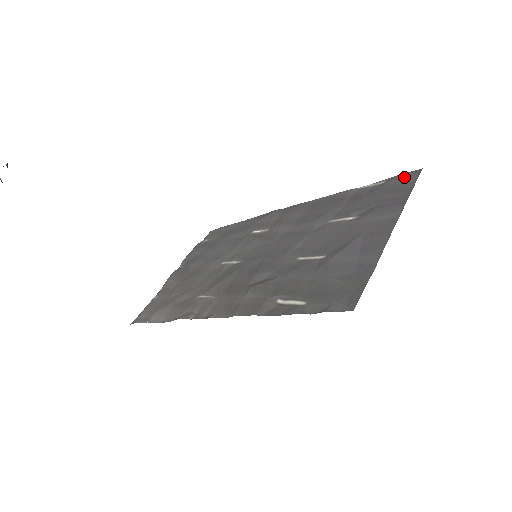
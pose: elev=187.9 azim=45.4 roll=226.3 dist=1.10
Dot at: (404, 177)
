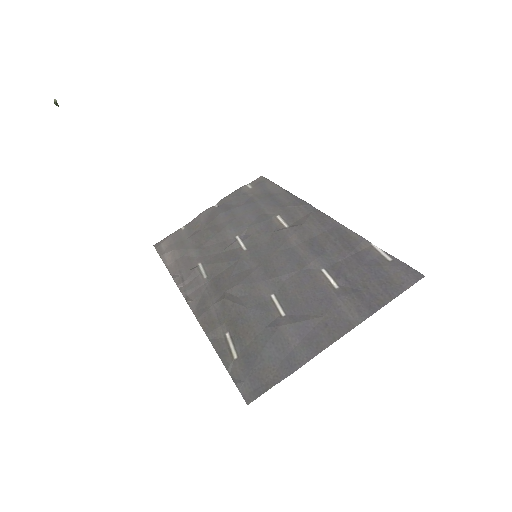
Dot at: (405, 272)
